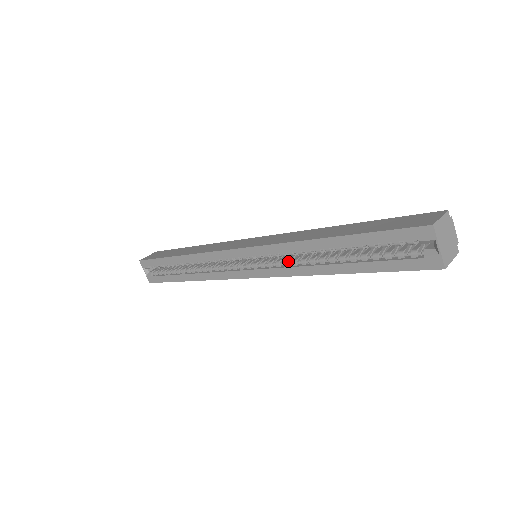
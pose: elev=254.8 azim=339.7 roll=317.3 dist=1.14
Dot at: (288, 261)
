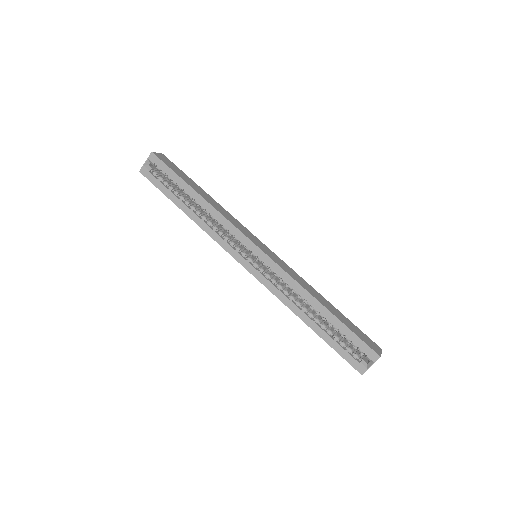
Dot at: (282, 287)
